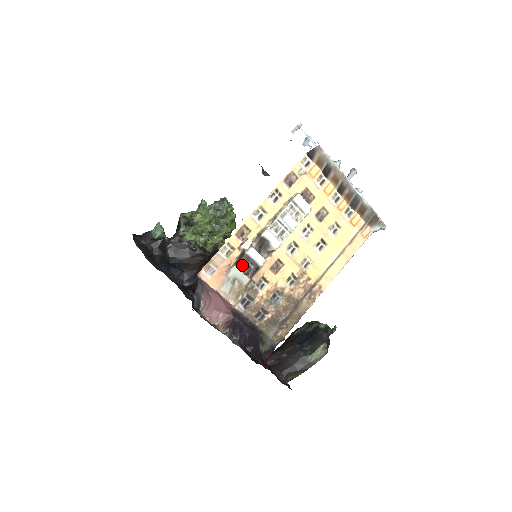
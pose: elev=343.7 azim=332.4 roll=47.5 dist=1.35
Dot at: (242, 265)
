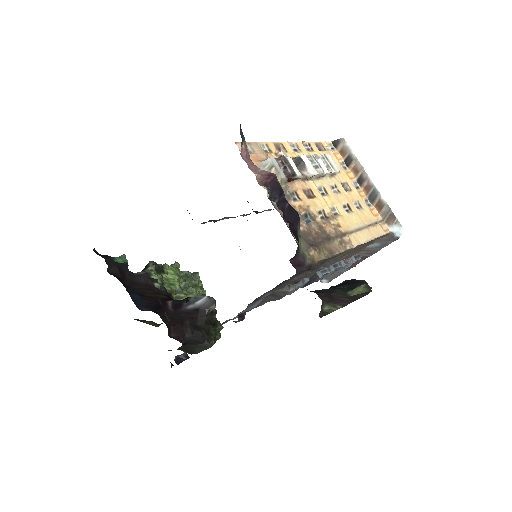
Dot at: (279, 163)
